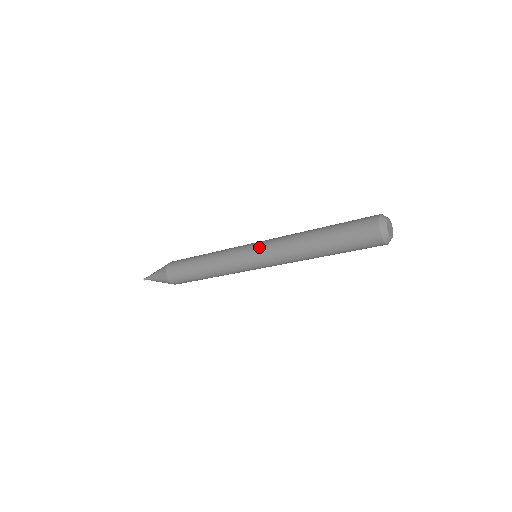
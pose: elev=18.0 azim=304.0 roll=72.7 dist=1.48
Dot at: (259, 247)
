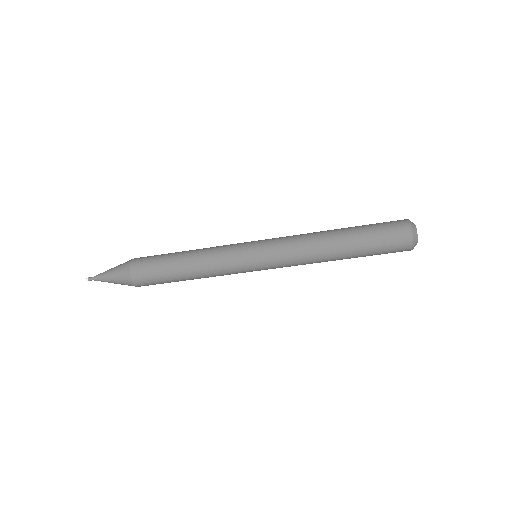
Dot at: occluded
